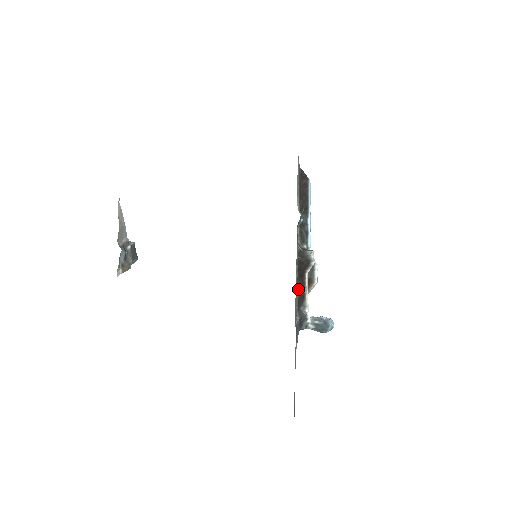
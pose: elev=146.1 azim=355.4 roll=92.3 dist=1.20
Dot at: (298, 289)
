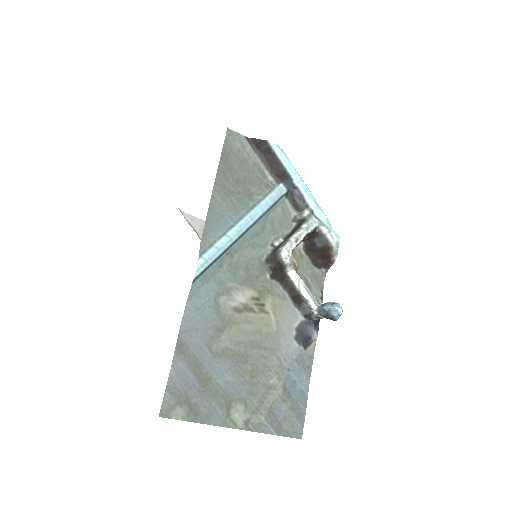
Dot at: (286, 292)
